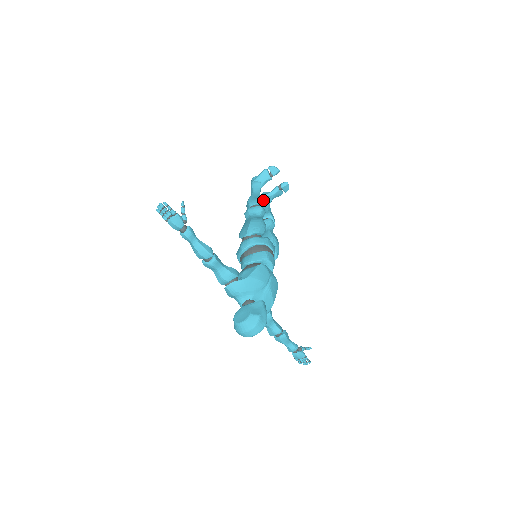
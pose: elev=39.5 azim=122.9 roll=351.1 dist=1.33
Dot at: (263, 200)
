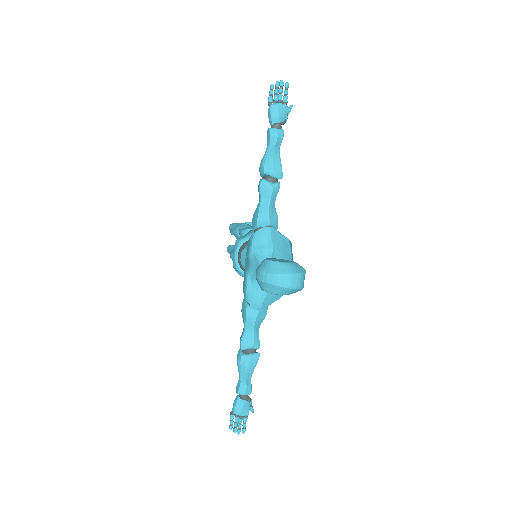
Dot at: occluded
